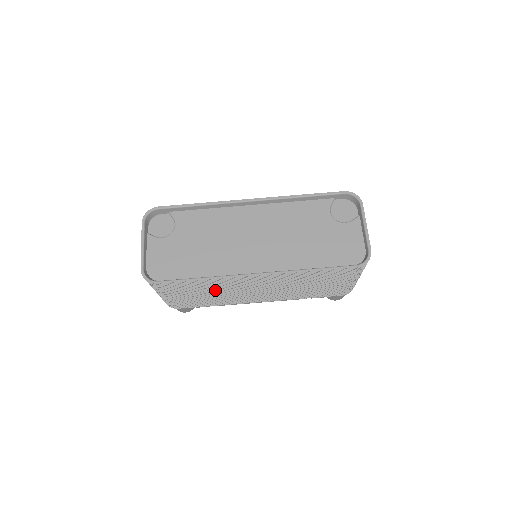
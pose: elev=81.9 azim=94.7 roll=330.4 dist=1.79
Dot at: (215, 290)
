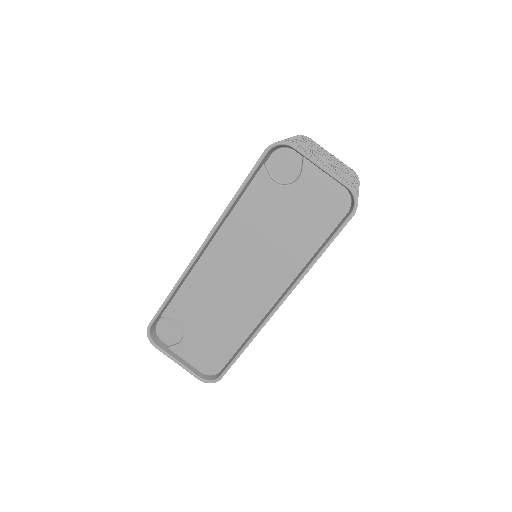
Dot at: occluded
